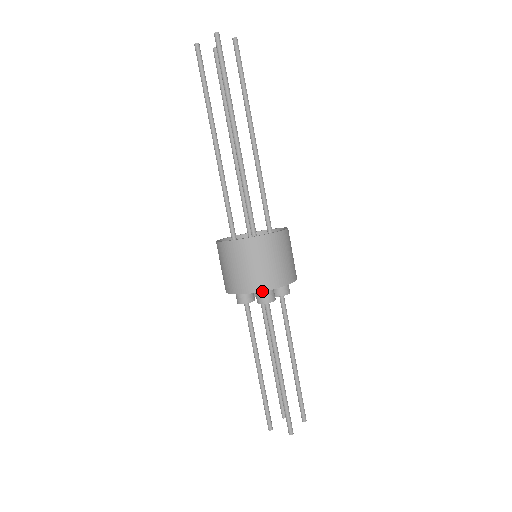
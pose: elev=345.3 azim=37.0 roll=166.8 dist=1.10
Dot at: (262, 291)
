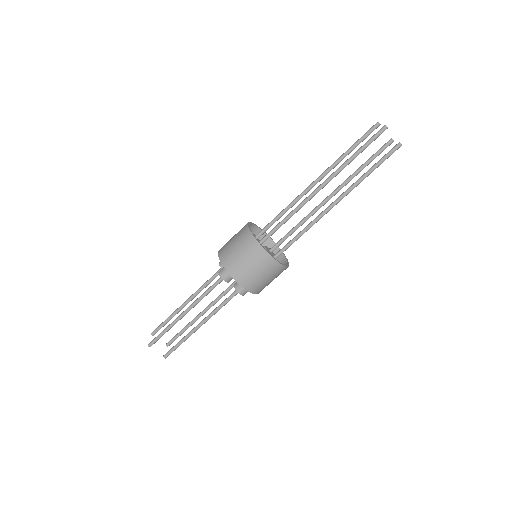
Dot at: (253, 293)
